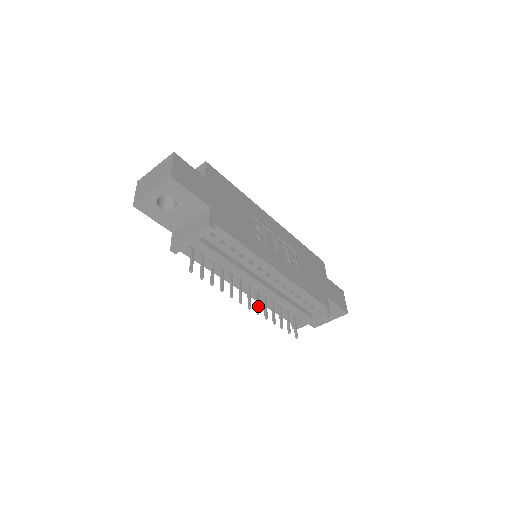
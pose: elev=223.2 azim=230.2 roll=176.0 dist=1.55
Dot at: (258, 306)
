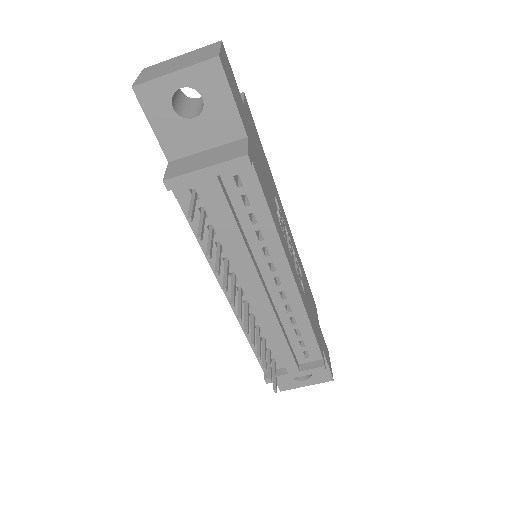
Dot at: (248, 323)
